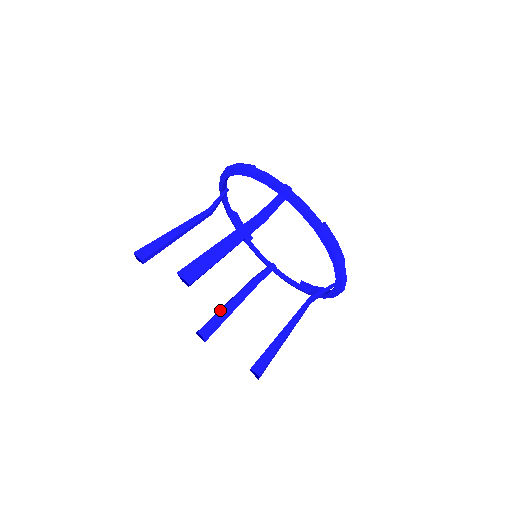
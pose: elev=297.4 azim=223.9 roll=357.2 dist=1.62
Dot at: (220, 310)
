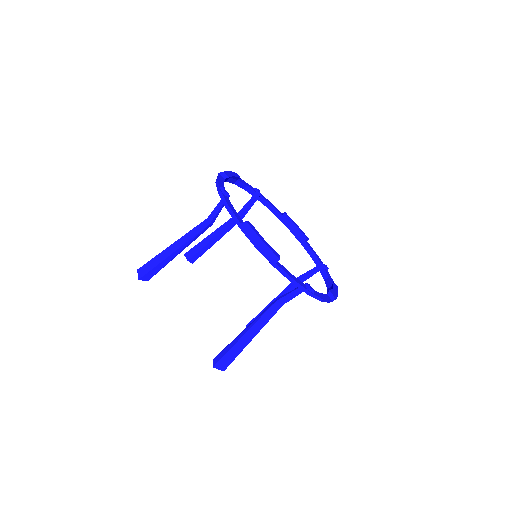
Dot at: (207, 244)
